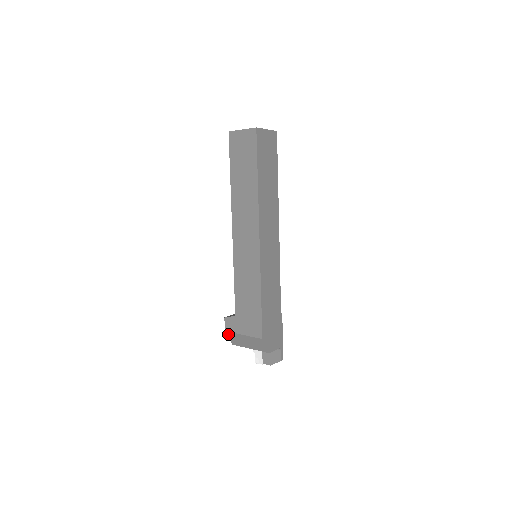
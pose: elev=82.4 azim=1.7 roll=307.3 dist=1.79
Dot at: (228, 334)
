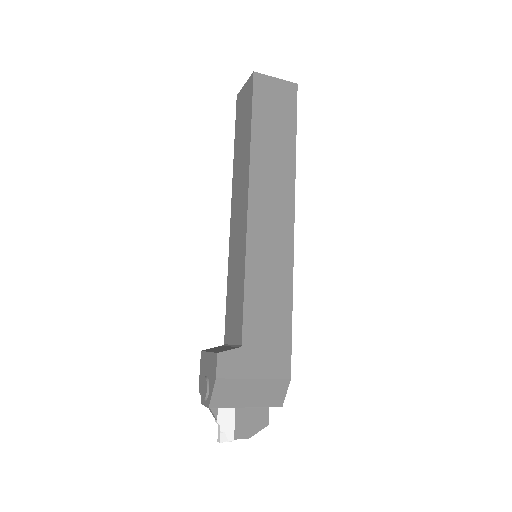
Dot at: (218, 384)
